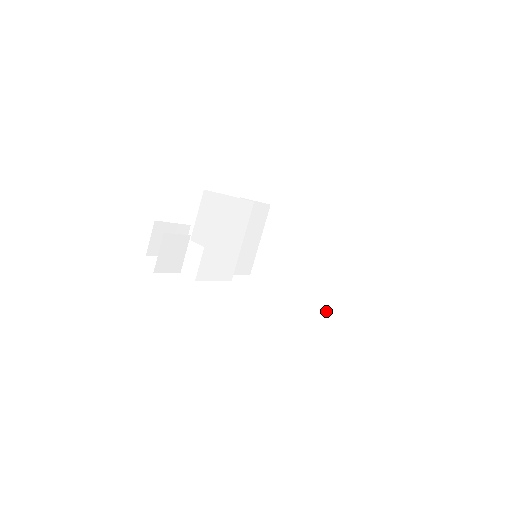
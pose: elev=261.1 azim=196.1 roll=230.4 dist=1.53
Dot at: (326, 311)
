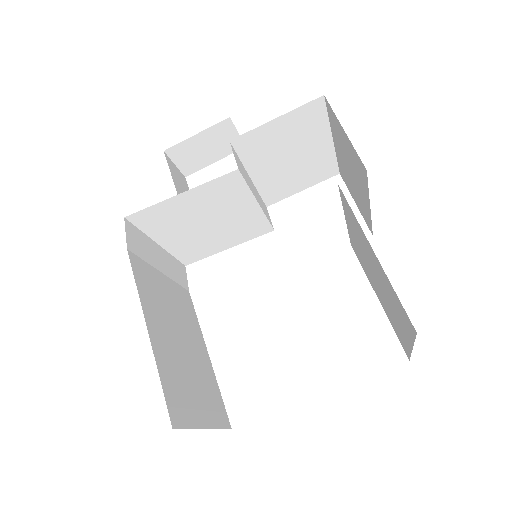
Dot at: occluded
